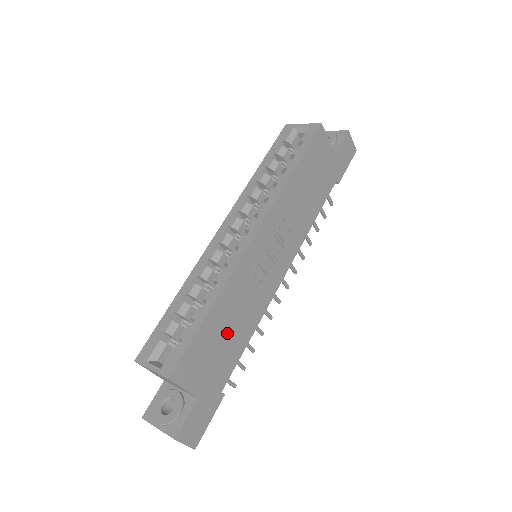
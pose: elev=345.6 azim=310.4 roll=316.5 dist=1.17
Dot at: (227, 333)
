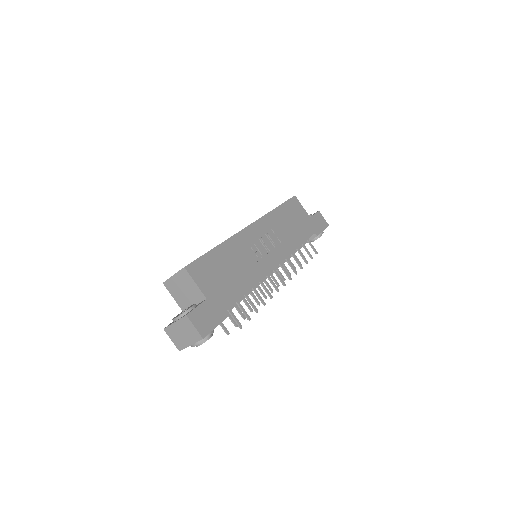
Dot at: (231, 271)
